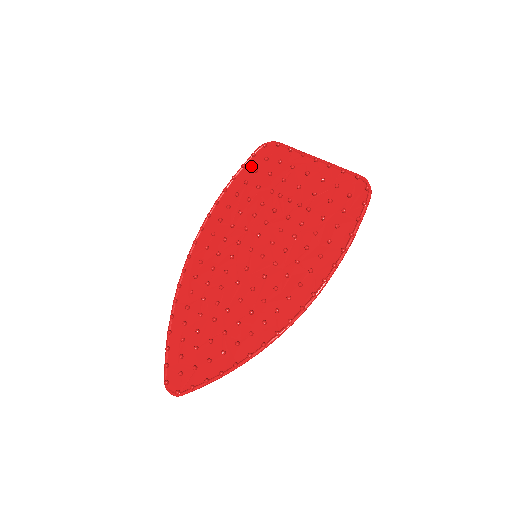
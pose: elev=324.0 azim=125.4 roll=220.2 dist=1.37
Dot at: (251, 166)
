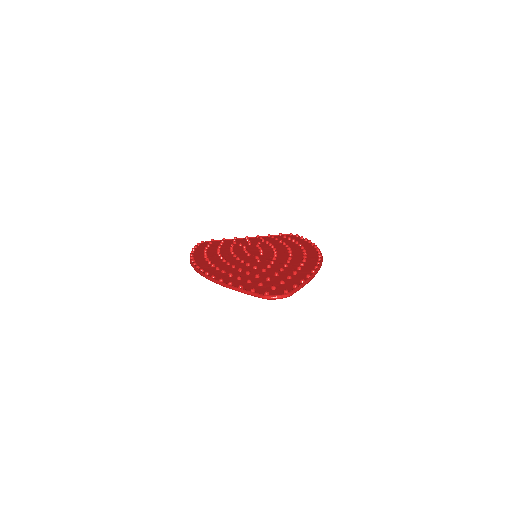
Dot at: (202, 247)
